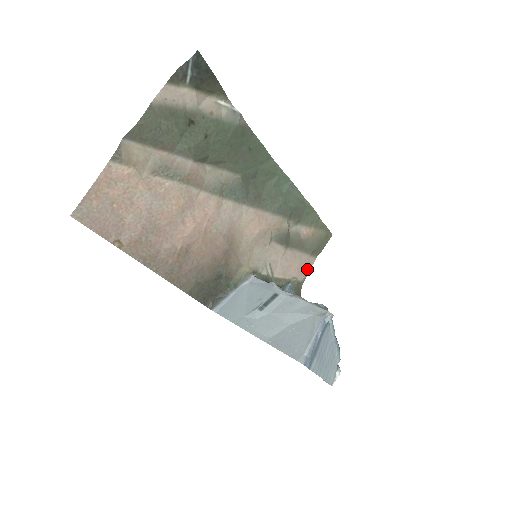
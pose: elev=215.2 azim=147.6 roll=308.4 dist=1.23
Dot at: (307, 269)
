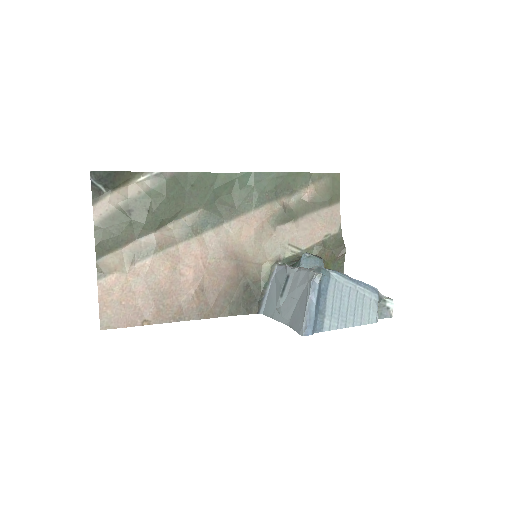
Dot at: (336, 219)
